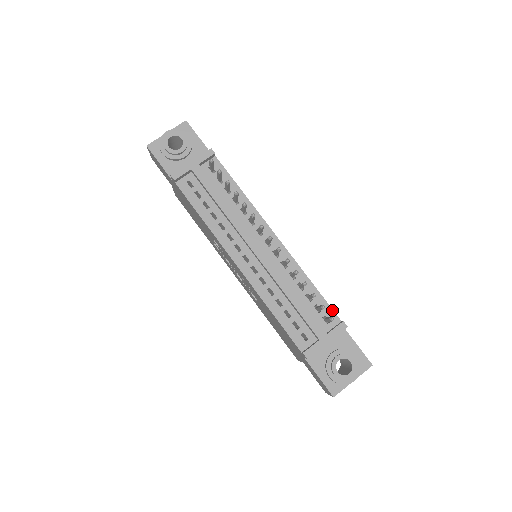
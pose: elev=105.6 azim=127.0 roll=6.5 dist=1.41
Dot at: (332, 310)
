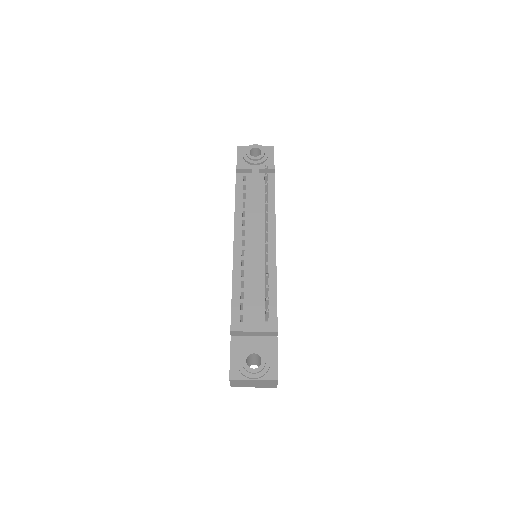
Dot at: occluded
